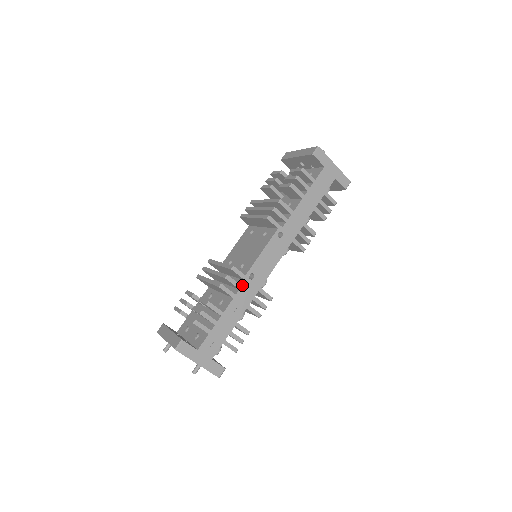
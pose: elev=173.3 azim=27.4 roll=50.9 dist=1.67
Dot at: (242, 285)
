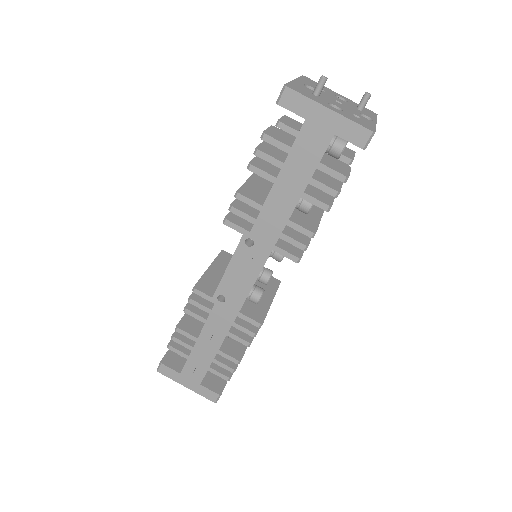
Dot at: (212, 309)
